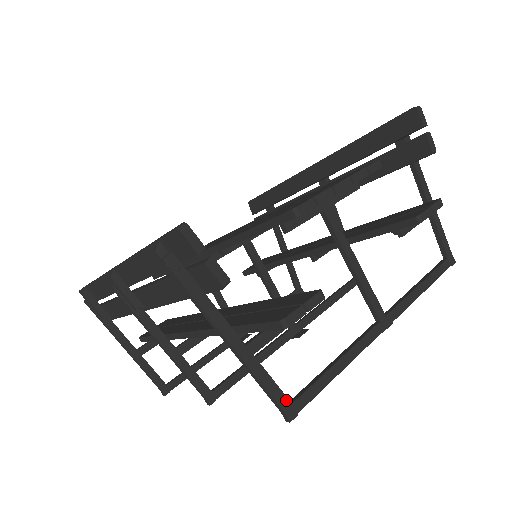
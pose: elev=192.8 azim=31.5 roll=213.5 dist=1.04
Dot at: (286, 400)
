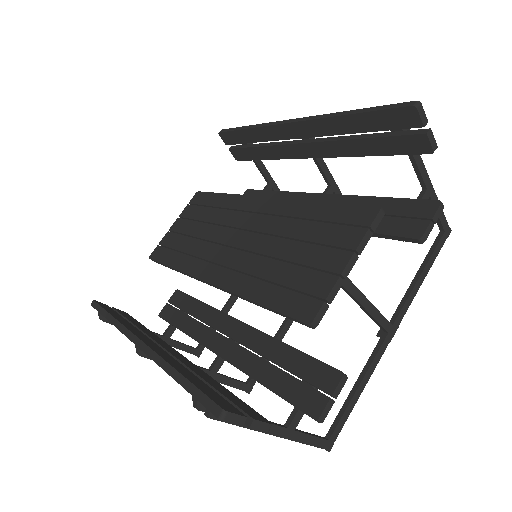
Dot at: (324, 441)
